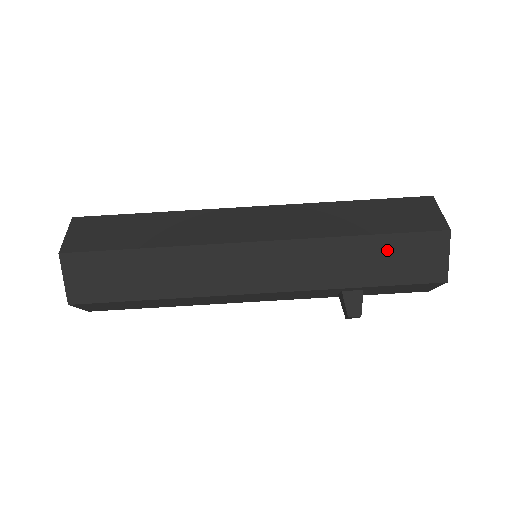
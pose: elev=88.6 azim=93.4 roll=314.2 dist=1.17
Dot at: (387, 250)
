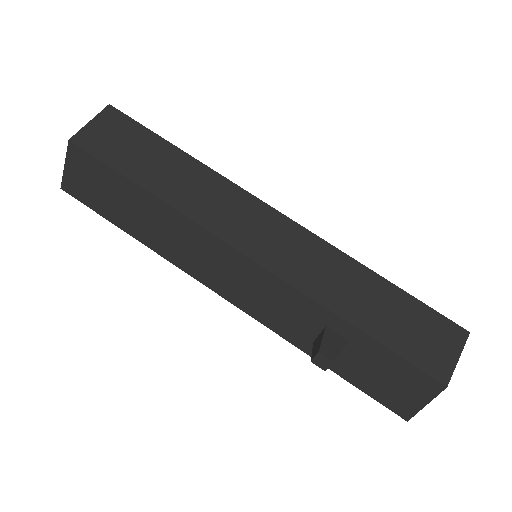
Dot at: (398, 307)
